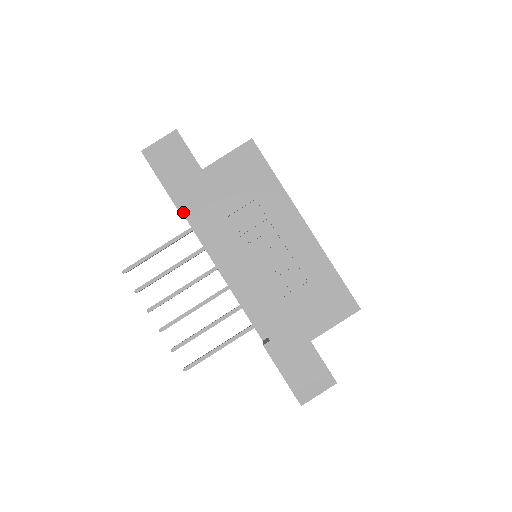
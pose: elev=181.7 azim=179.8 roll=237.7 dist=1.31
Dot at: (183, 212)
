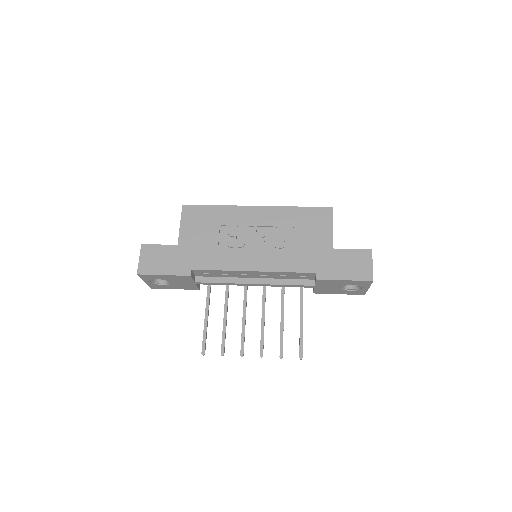
Dot at: (194, 281)
